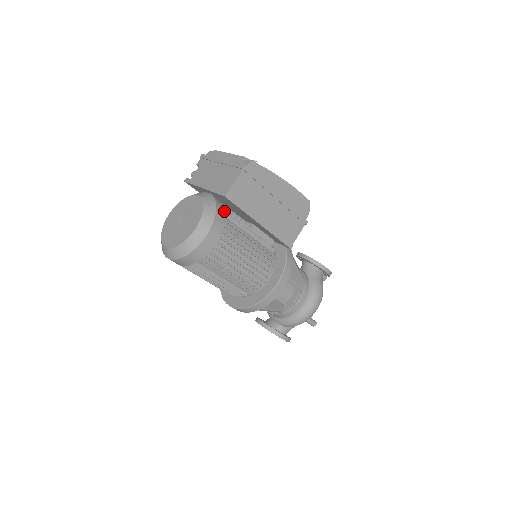
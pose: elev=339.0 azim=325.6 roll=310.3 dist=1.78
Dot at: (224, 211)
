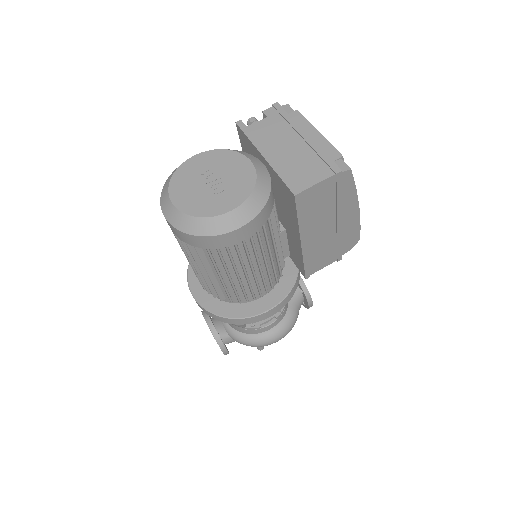
Dot at: (272, 203)
